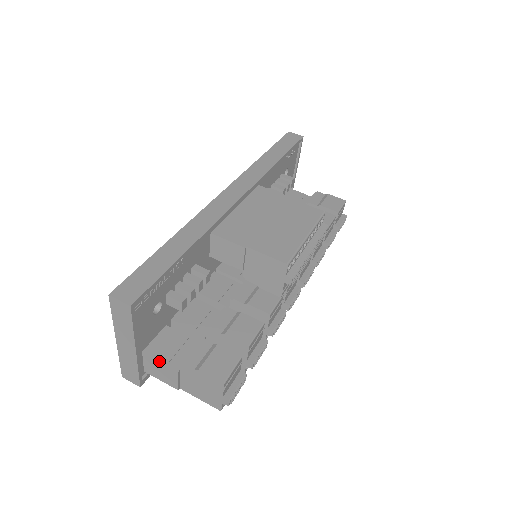
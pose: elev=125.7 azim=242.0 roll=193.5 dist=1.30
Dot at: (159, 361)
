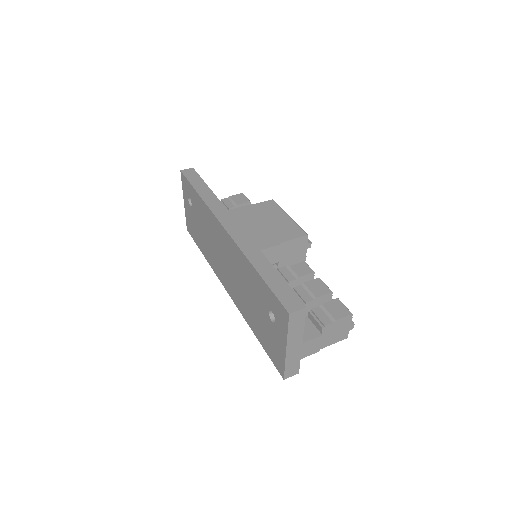
Dot at: (308, 341)
